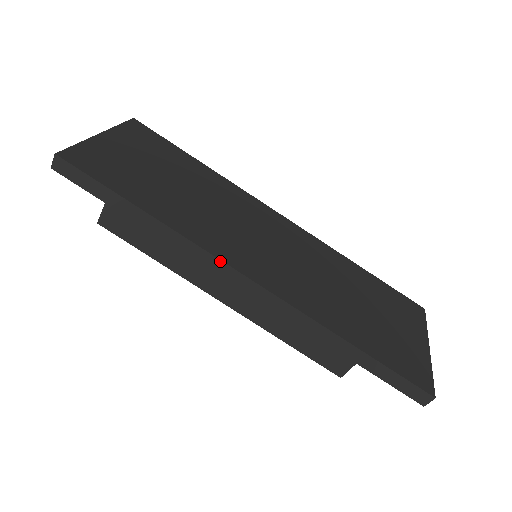
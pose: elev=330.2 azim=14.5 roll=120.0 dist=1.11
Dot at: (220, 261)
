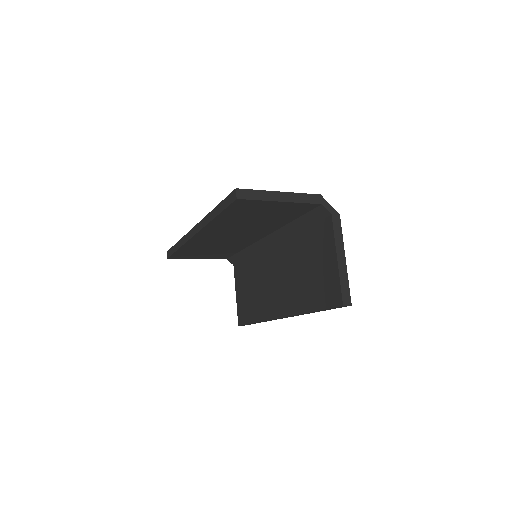
Dot at: (188, 233)
